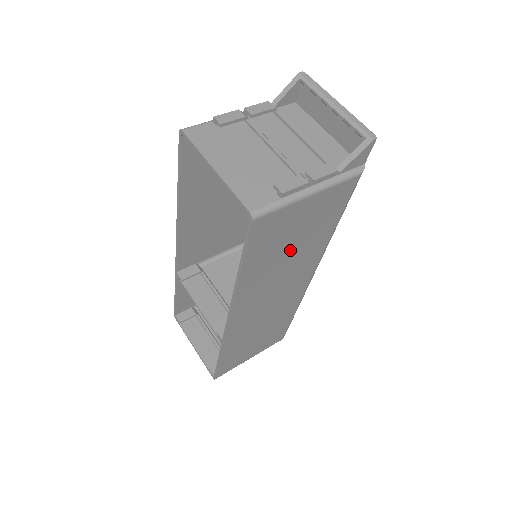
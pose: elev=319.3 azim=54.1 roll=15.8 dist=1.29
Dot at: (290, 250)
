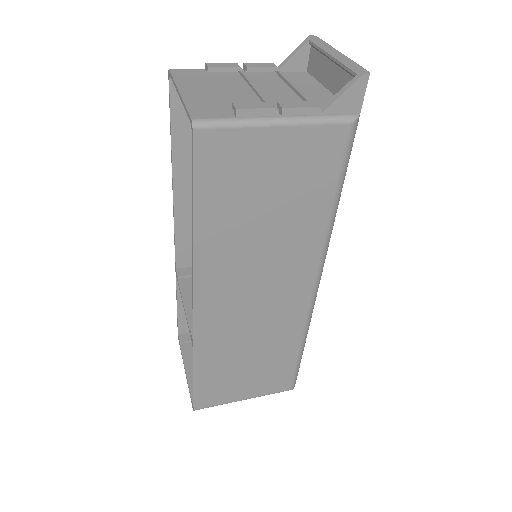
Dot at: (266, 216)
